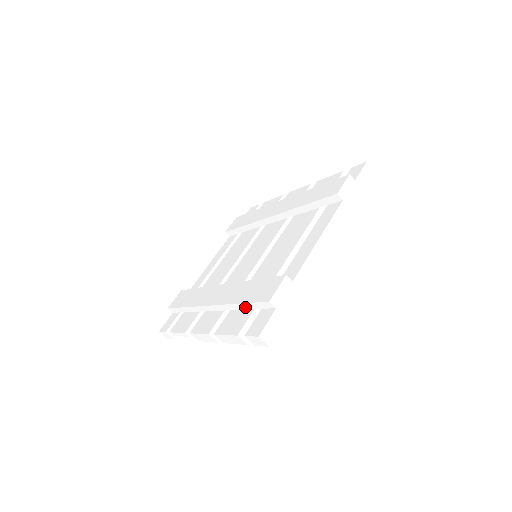
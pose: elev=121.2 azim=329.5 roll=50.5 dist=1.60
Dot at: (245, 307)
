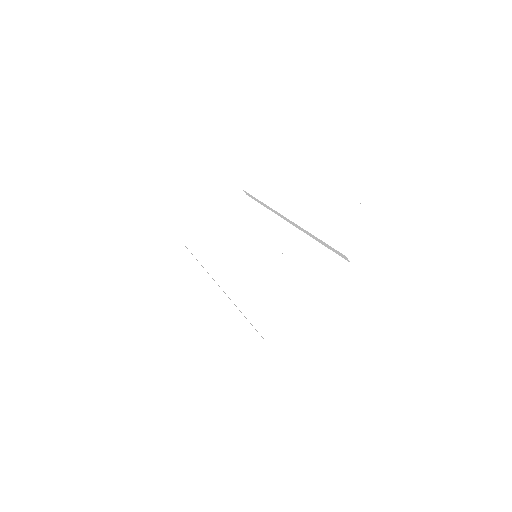
Dot at: occluded
